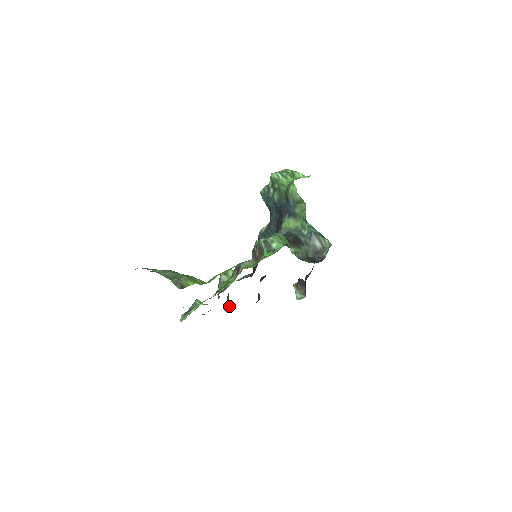
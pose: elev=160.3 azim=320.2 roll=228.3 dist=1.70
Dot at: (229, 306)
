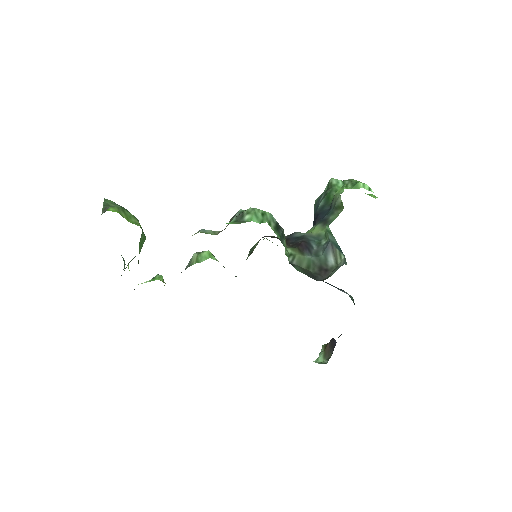
Dot at: occluded
